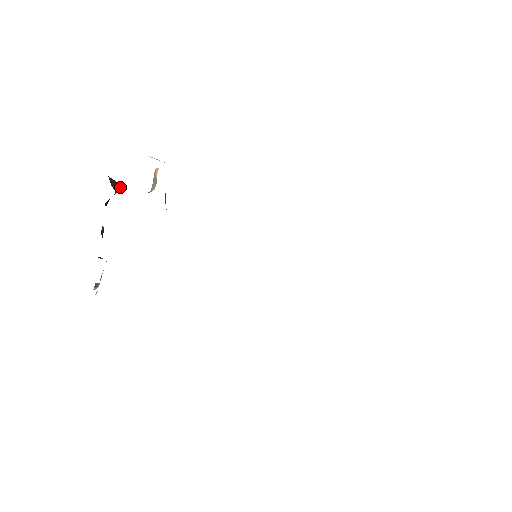
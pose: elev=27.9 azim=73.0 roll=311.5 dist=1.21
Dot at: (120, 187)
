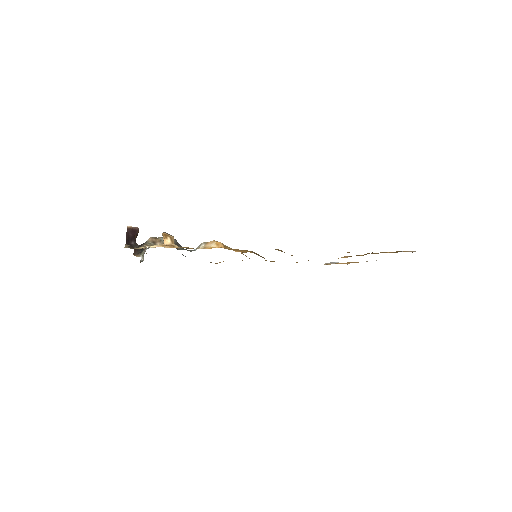
Dot at: (138, 232)
